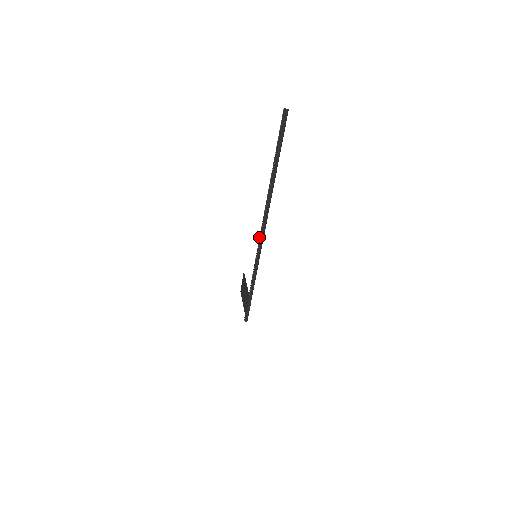
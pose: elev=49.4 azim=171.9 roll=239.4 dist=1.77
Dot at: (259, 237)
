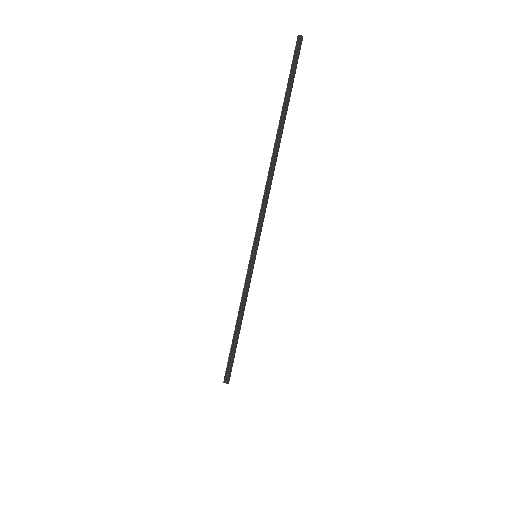
Dot at: occluded
